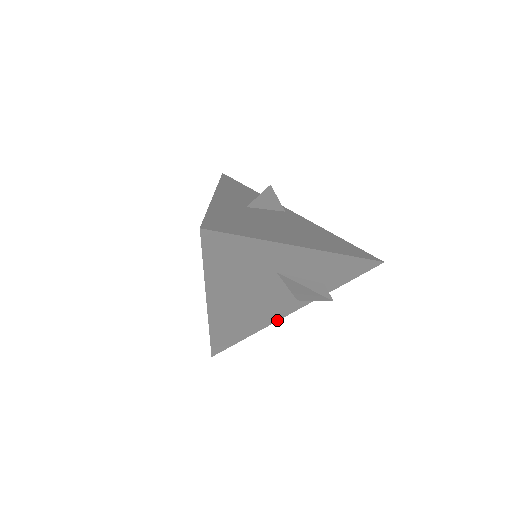
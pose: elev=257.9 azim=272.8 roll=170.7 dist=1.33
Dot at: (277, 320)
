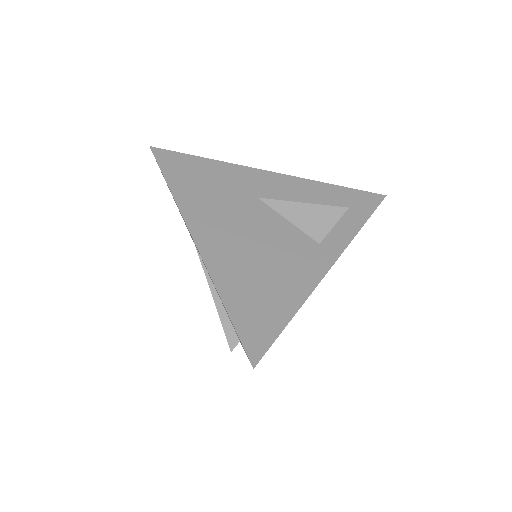
Dot at: (318, 282)
